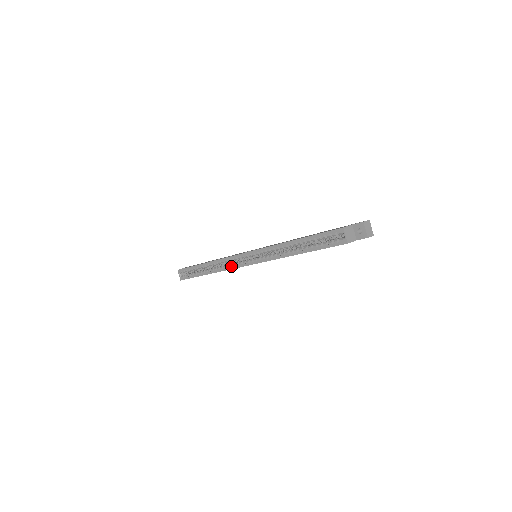
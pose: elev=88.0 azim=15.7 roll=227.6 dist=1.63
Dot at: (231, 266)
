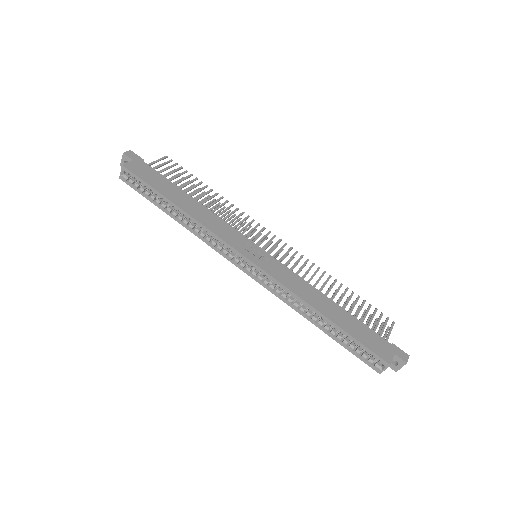
Dot at: (220, 250)
